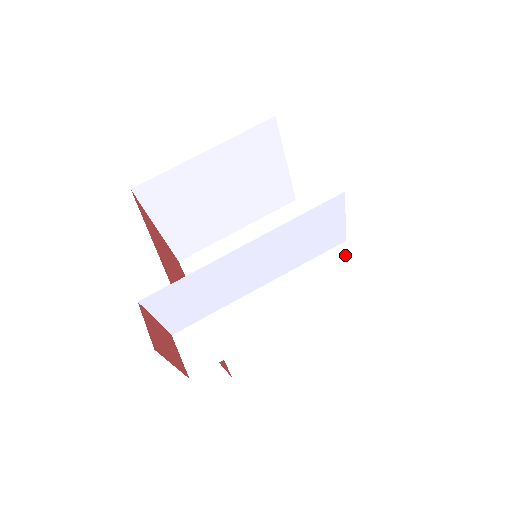
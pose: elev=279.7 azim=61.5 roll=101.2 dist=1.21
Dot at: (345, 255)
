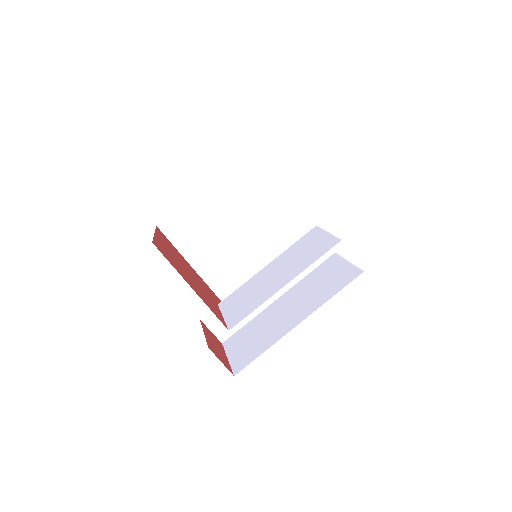
Dot at: occluded
